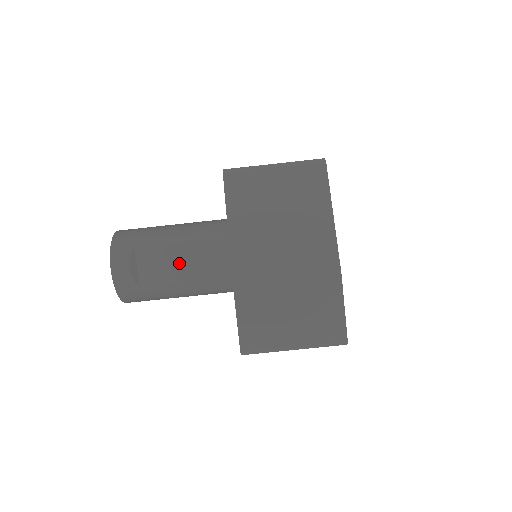
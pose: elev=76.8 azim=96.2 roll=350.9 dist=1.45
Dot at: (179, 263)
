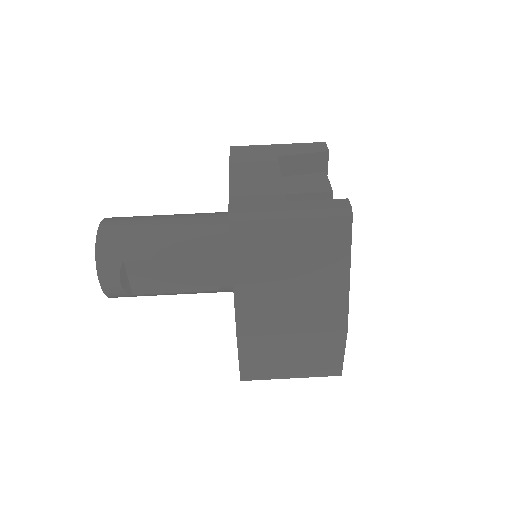
Dot at: (174, 276)
